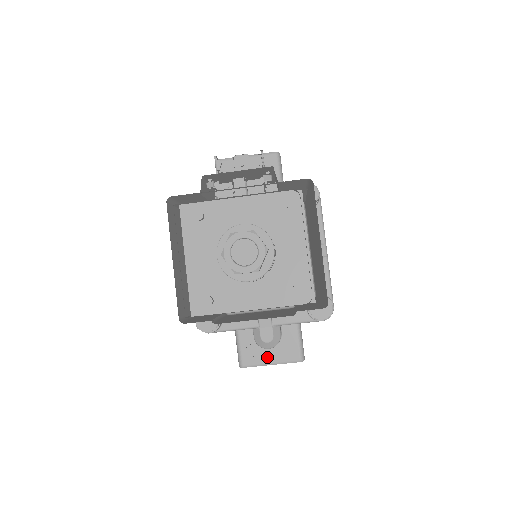
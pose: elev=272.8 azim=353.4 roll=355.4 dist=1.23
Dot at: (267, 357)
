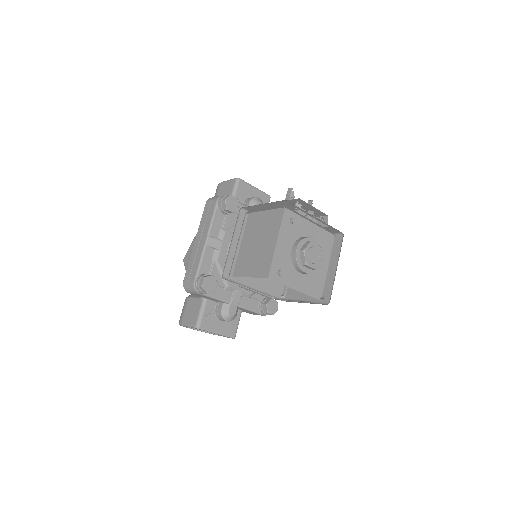
Dot at: (217, 327)
